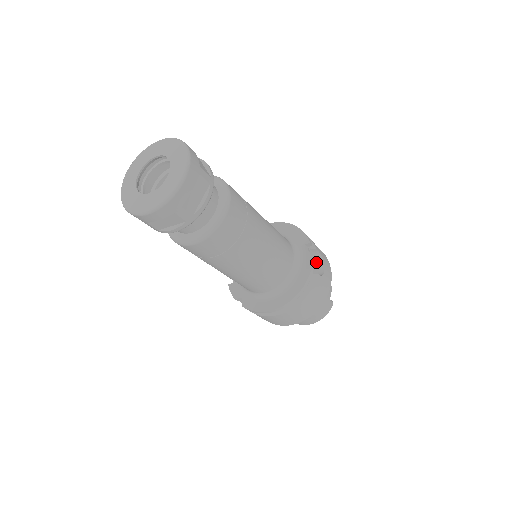
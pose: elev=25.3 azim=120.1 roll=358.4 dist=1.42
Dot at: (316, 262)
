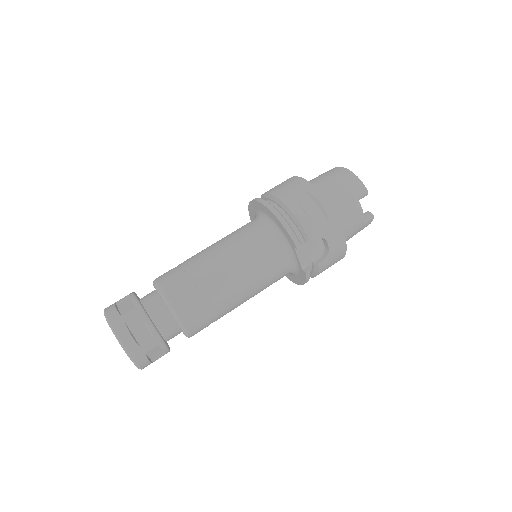
Dot at: (319, 239)
